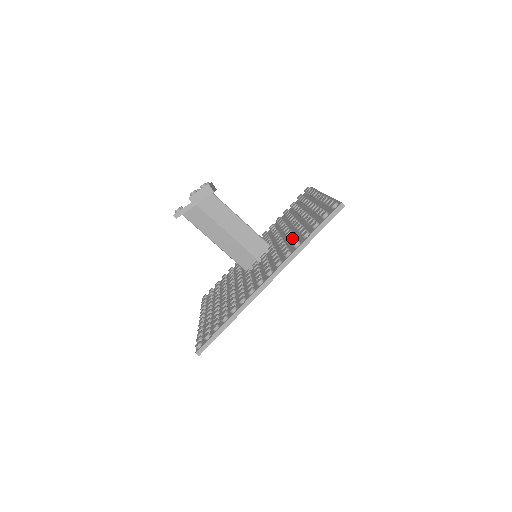
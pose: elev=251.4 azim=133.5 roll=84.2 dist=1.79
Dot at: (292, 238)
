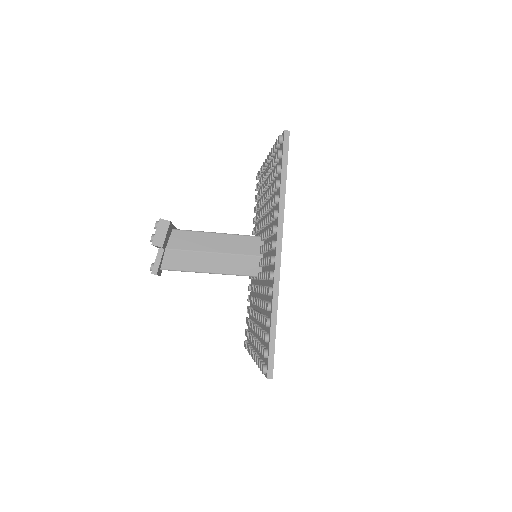
Dot at: (270, 203)
